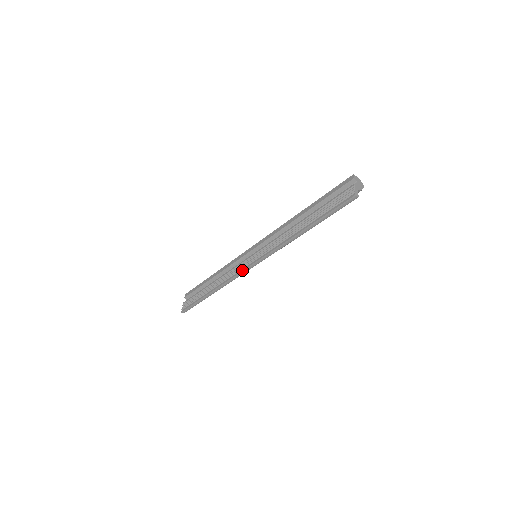
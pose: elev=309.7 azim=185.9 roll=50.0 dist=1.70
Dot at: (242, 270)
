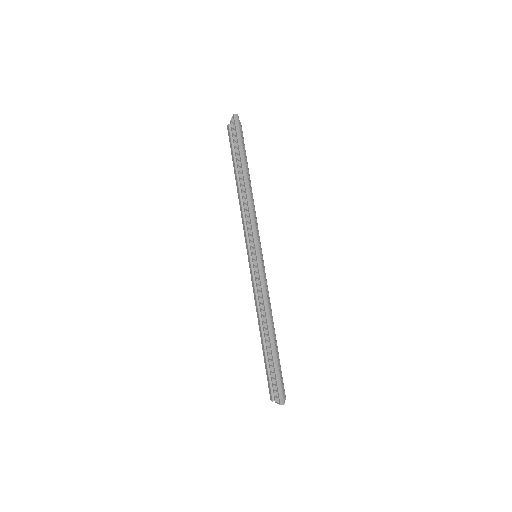
Dot at: (258, 270)
